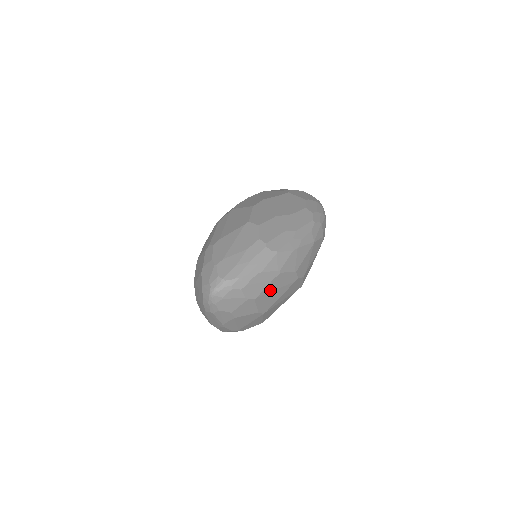
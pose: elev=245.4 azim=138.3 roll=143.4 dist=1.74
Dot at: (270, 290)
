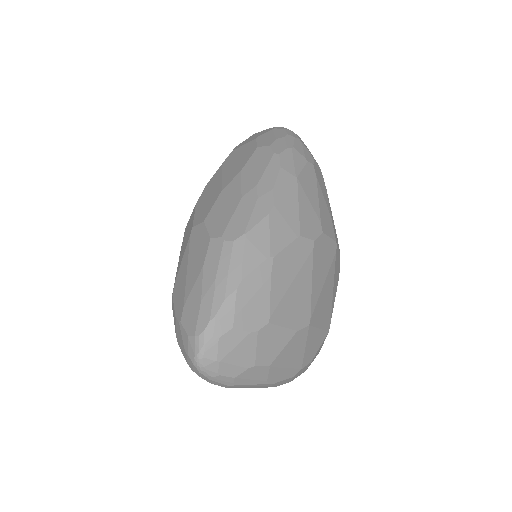
Dot at: (282, 291)
